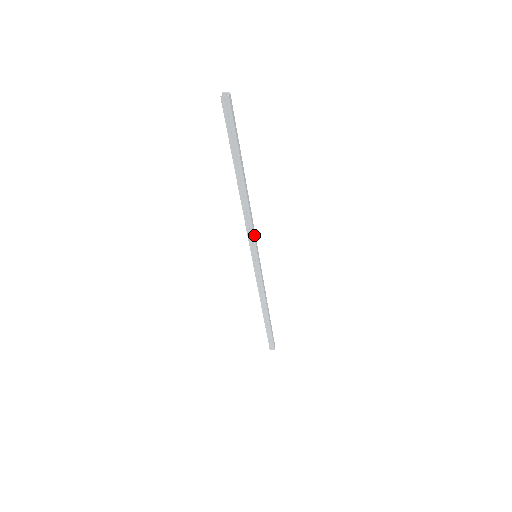
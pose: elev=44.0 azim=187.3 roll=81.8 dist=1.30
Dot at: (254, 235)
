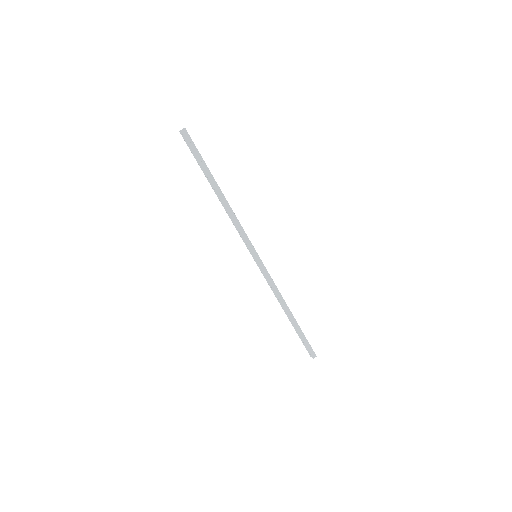
Dot at: (246, 235)
